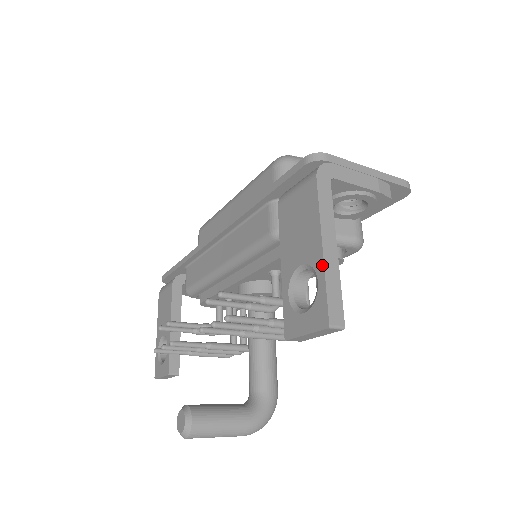
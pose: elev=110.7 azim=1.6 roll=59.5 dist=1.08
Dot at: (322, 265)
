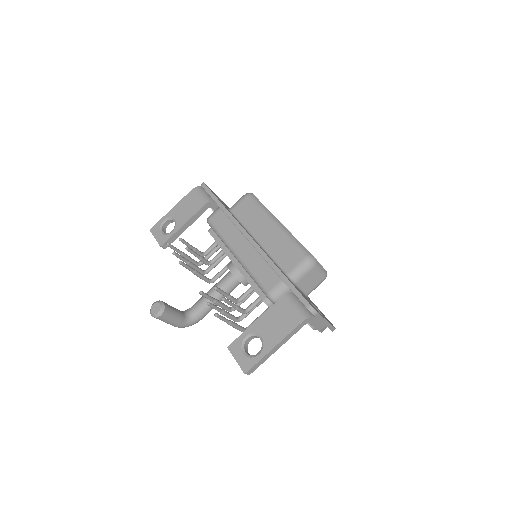
Dot at: (266, 353)
